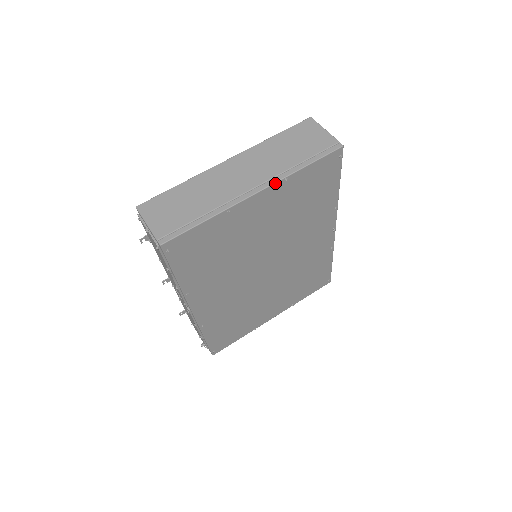
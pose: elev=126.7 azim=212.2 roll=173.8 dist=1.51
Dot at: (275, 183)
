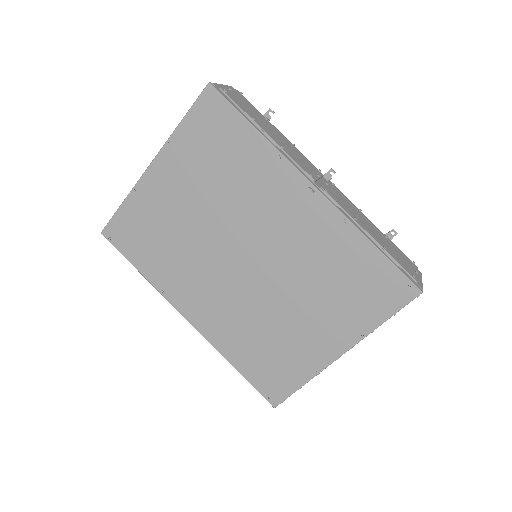
Dot at: (161, 150)
